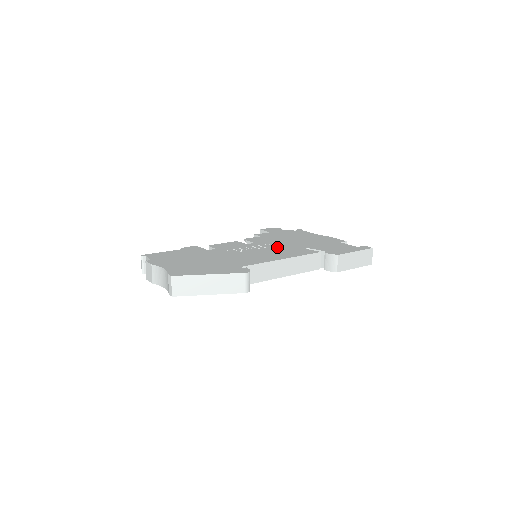
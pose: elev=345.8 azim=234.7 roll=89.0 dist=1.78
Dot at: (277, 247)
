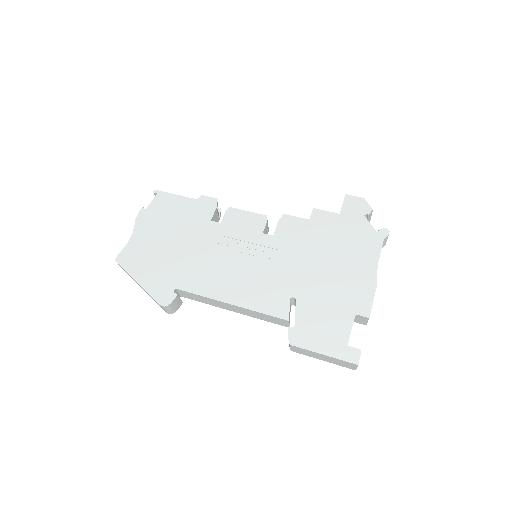
Dot at: (272, 268)
